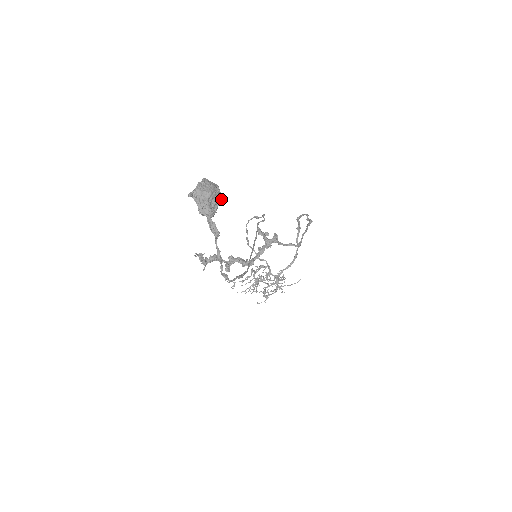
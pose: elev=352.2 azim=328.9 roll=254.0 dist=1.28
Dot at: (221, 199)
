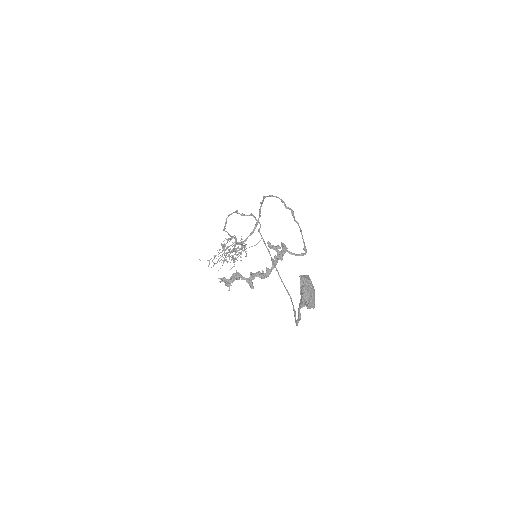
Dot at: occluded
